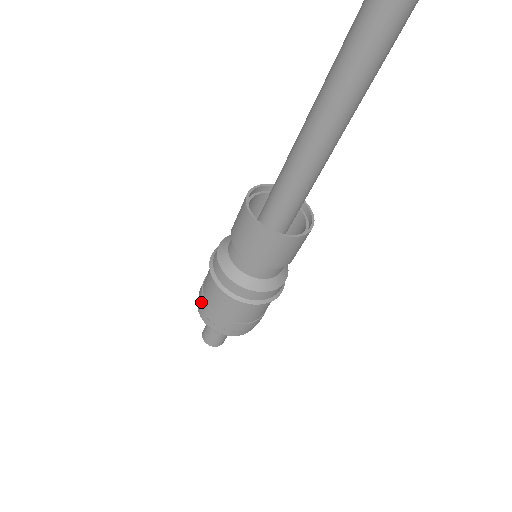
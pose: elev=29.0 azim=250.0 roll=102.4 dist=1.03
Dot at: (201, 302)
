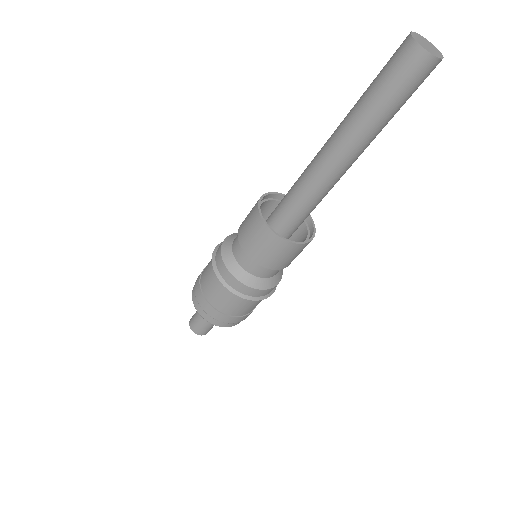
Dot at: (199, 298)
